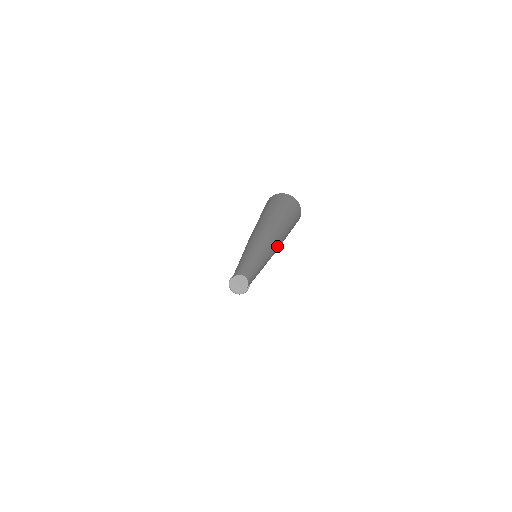
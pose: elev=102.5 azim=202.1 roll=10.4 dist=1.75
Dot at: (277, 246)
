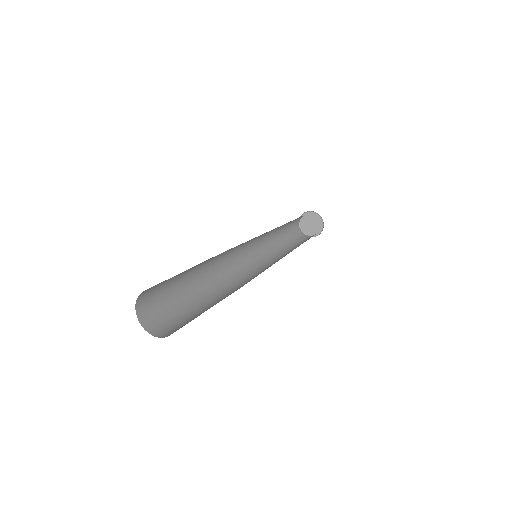
Dot at: occluded
